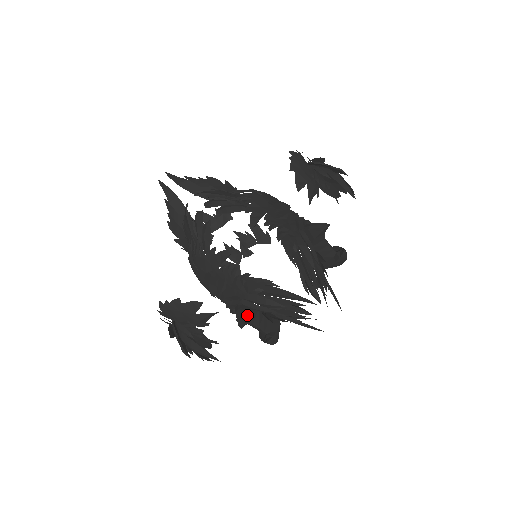
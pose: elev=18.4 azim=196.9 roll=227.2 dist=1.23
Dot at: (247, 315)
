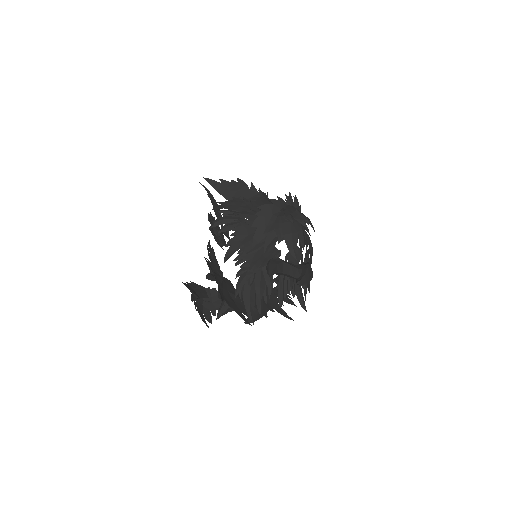
Dot at: (225, 309)
